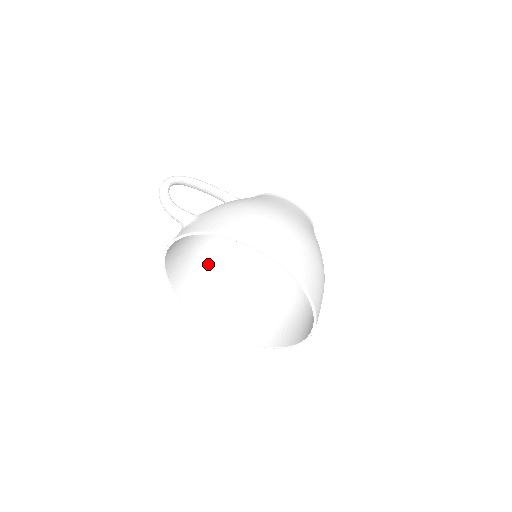
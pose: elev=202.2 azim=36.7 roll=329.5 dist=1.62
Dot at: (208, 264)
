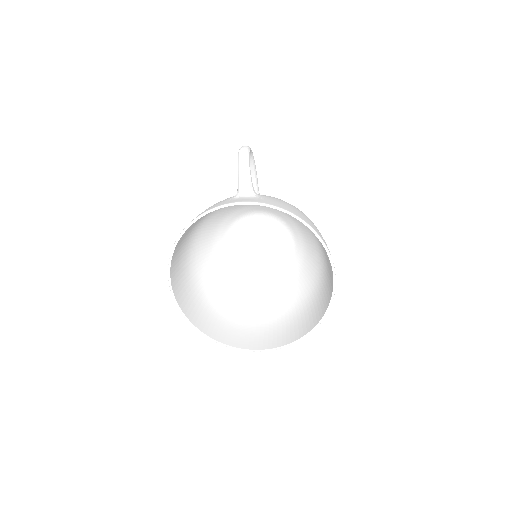
Dot at: (193, 242)
